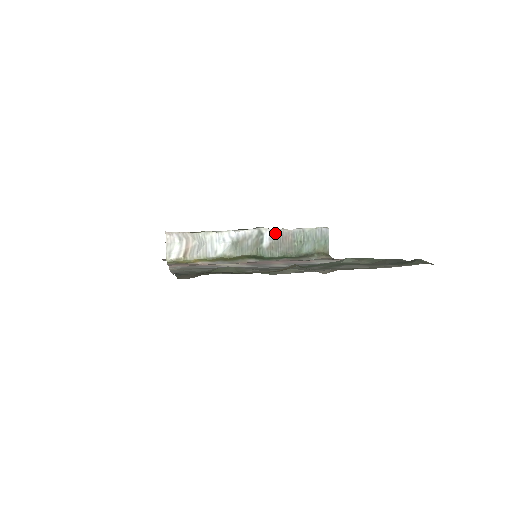
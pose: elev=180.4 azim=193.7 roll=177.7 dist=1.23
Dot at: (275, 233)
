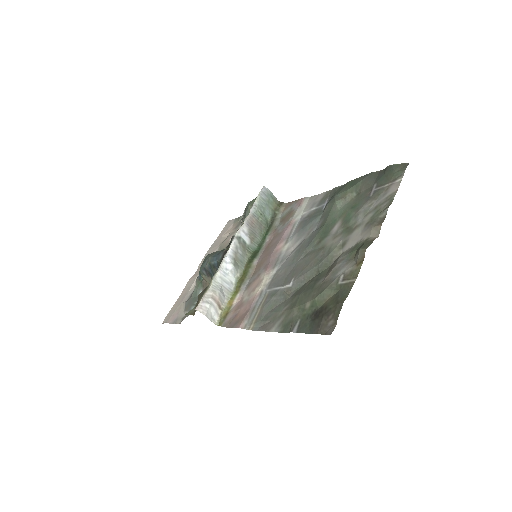
Dot at: (245, 227)
